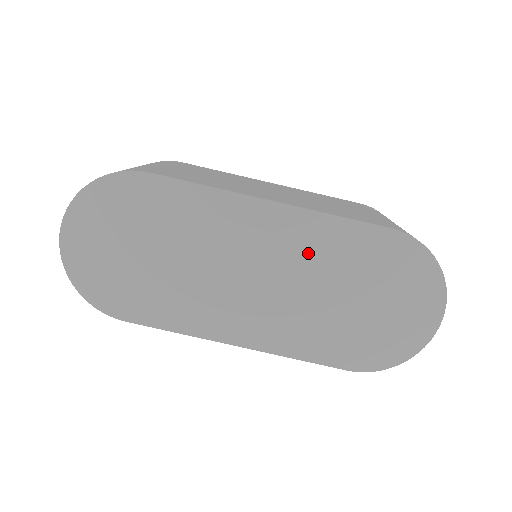
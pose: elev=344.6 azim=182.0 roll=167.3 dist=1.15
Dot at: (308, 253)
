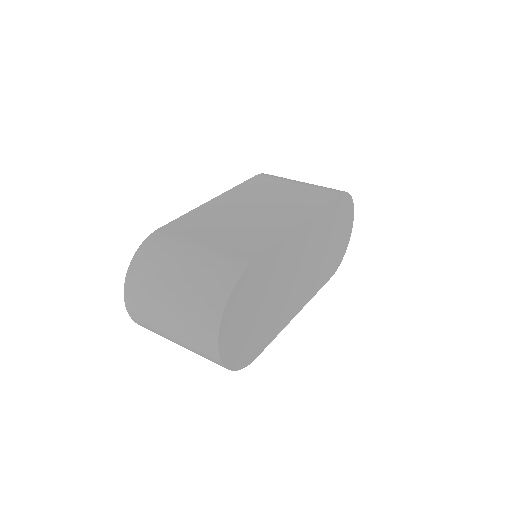
Dot at: (316, 236)
